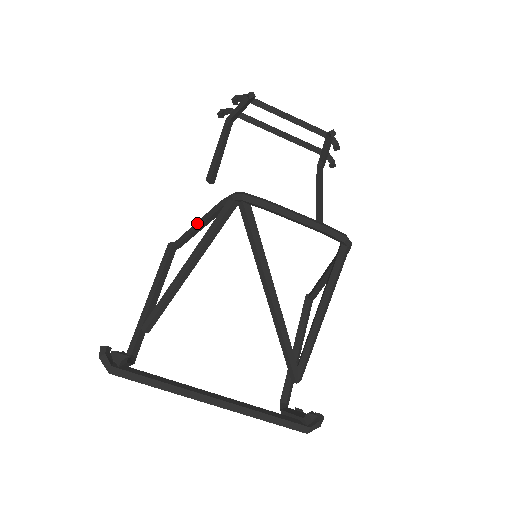
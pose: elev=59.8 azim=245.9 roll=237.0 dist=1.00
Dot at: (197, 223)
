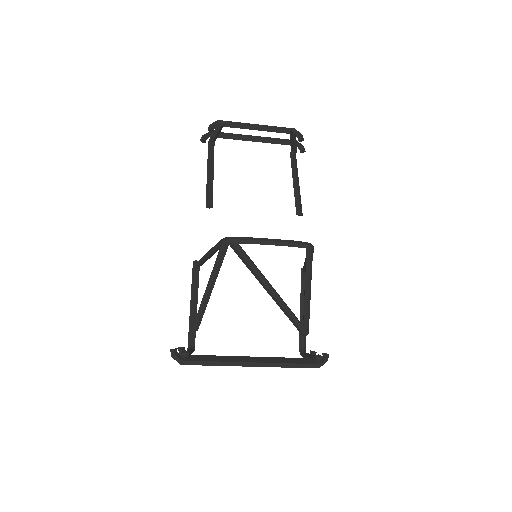
Dot at: (207, 254)
